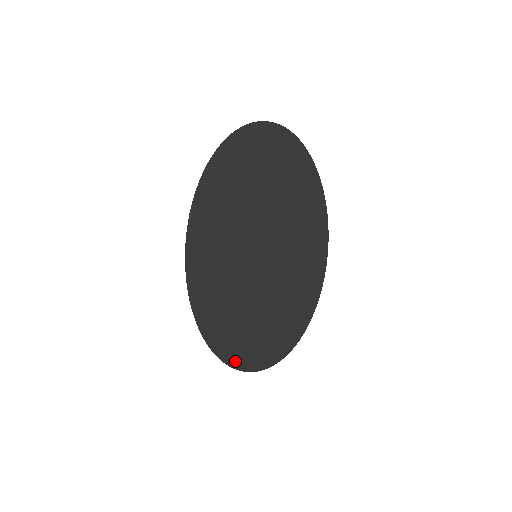
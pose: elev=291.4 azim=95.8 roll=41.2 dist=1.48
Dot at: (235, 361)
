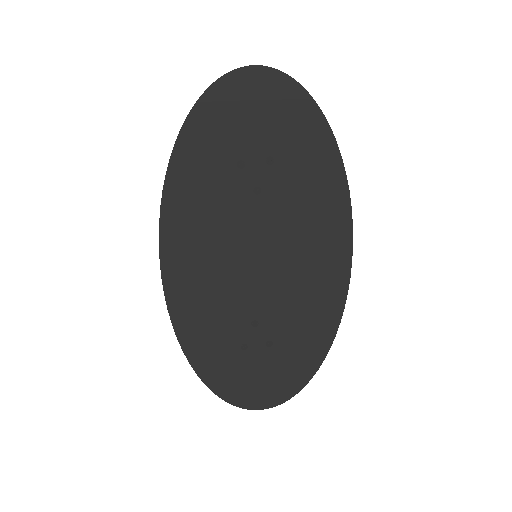
Dot at: (240, 398)
